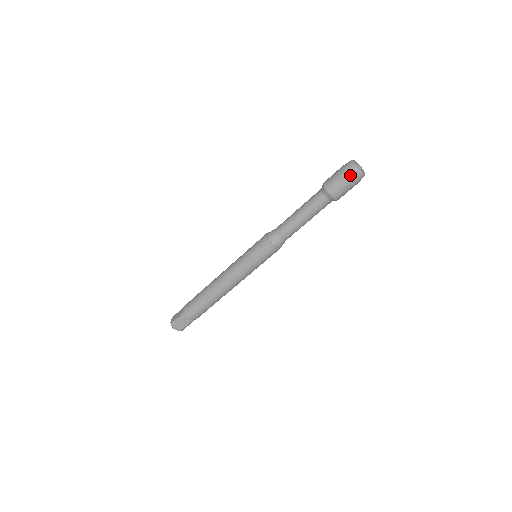
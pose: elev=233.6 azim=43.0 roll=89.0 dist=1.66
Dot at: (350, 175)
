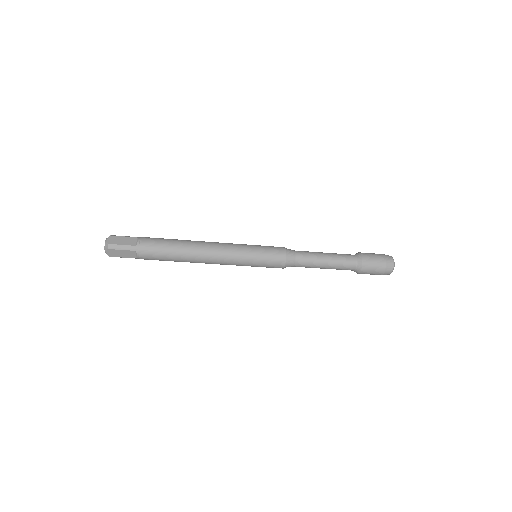
Dot at: (386, 269)
